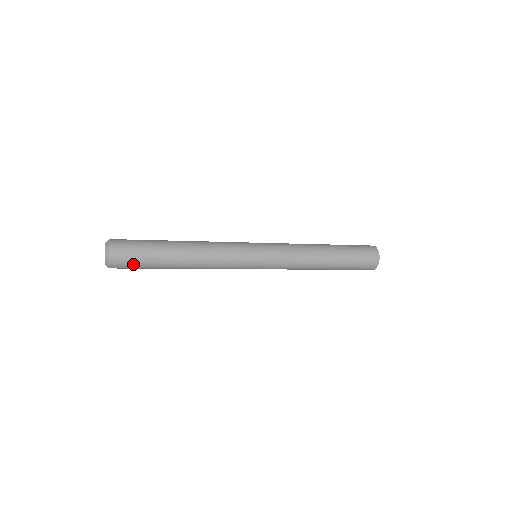
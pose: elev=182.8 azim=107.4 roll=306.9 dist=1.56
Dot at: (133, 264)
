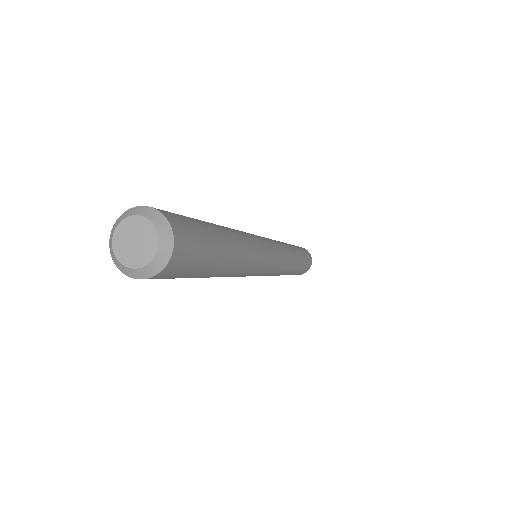
Dot at: (197, 250)
